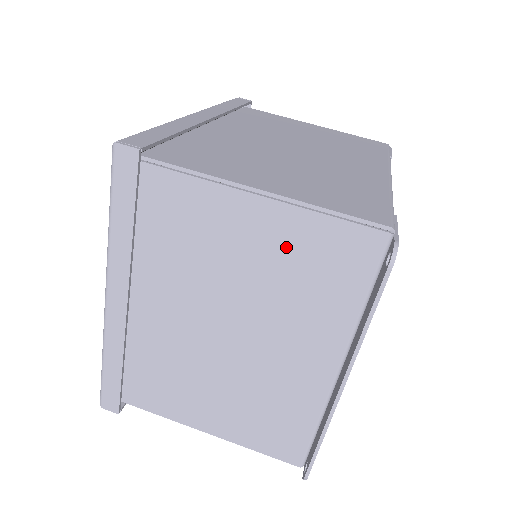
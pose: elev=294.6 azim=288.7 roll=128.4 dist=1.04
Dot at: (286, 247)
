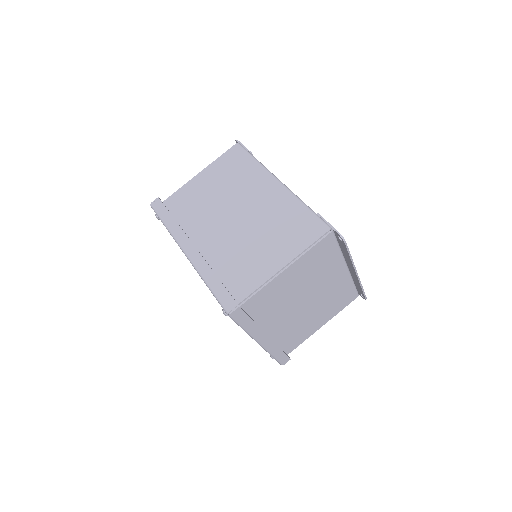
Dot at: (305, 268)
